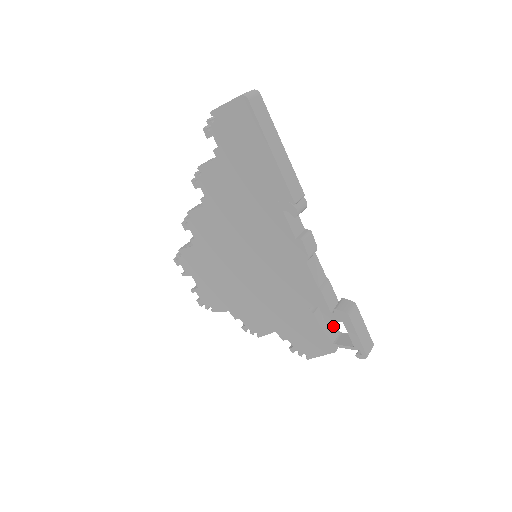
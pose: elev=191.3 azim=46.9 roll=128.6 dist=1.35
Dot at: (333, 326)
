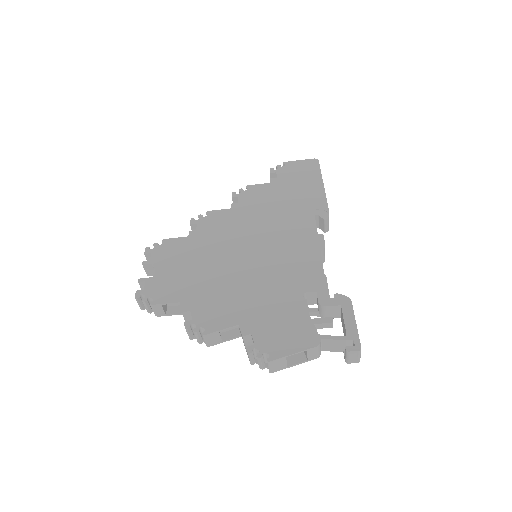
Dot at: occluded
